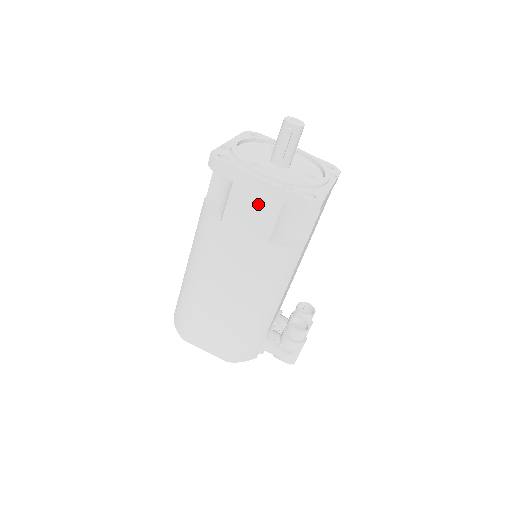
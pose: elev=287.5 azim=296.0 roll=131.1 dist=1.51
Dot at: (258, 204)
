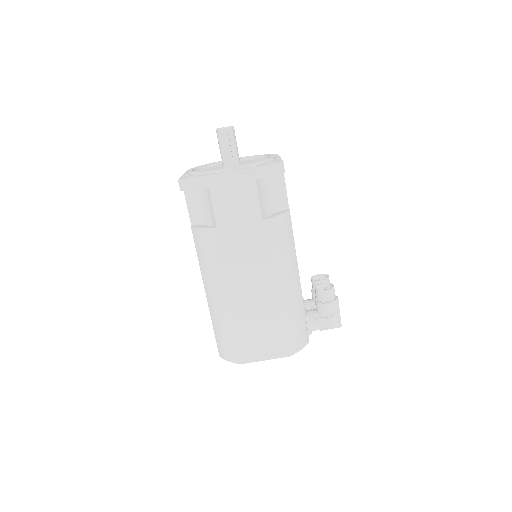
Dot at: (237, 193)
